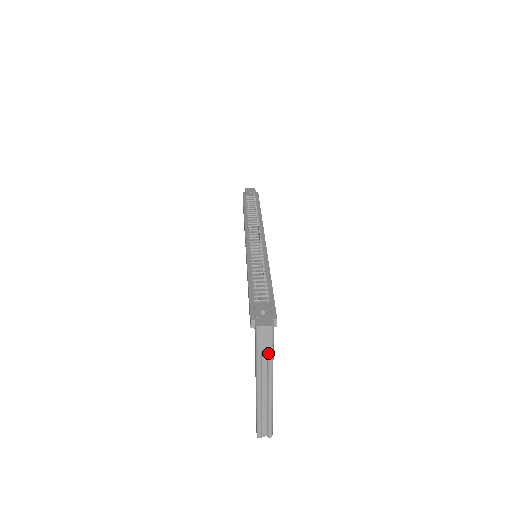
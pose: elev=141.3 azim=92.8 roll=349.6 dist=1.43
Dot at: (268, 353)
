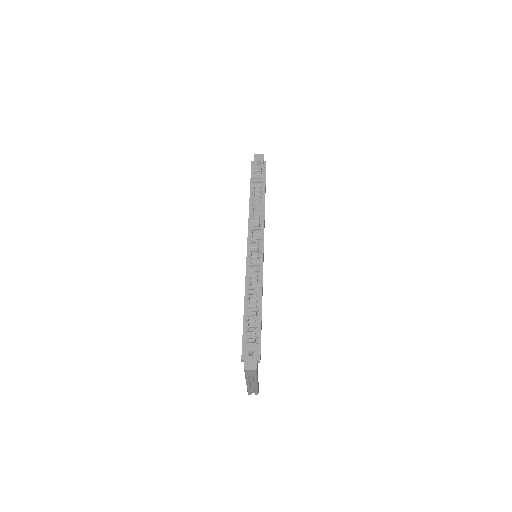
Dot at: (253, 376)
